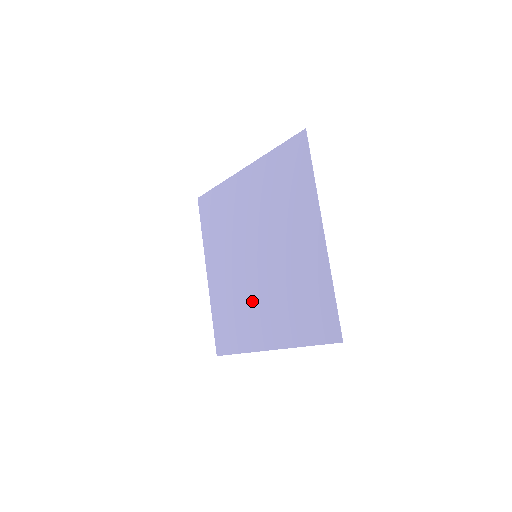
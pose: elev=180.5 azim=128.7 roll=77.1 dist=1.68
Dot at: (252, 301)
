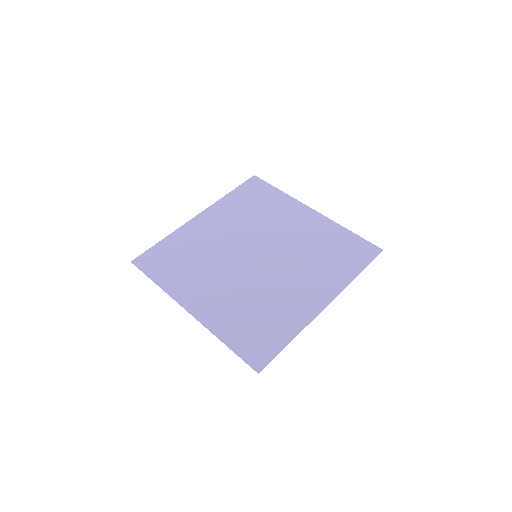
Dot at: (276, 287)
